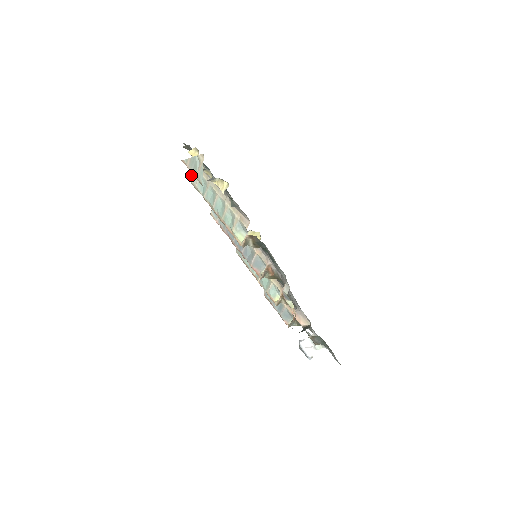
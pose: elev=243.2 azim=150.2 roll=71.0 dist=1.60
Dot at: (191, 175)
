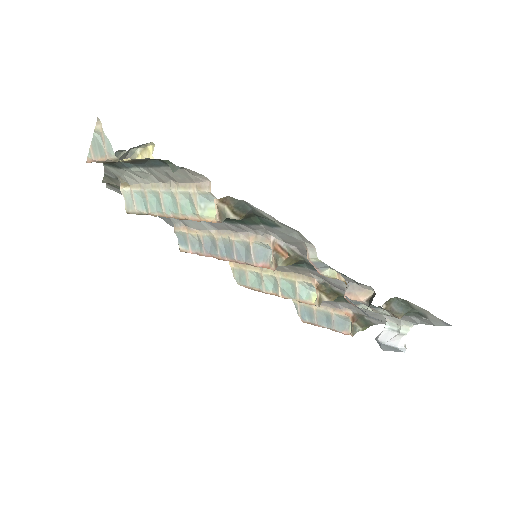
Dot at: (125, 204)
